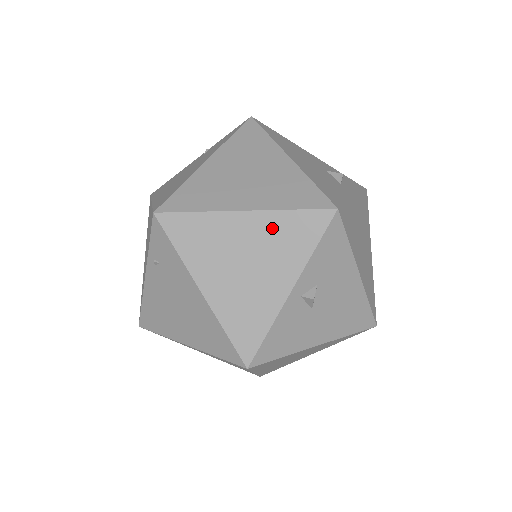
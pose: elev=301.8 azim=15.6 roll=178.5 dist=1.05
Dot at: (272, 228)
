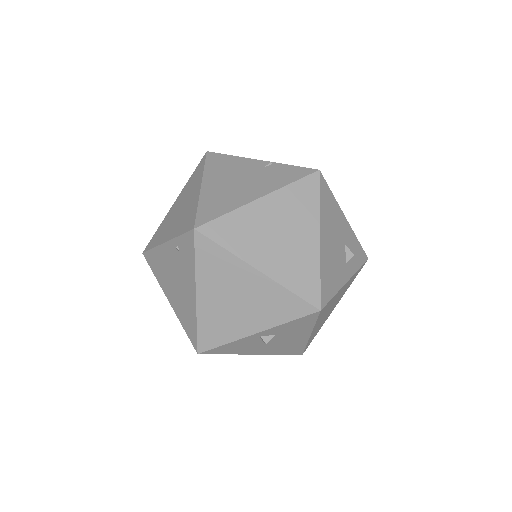
Dot at: (269, 293)
